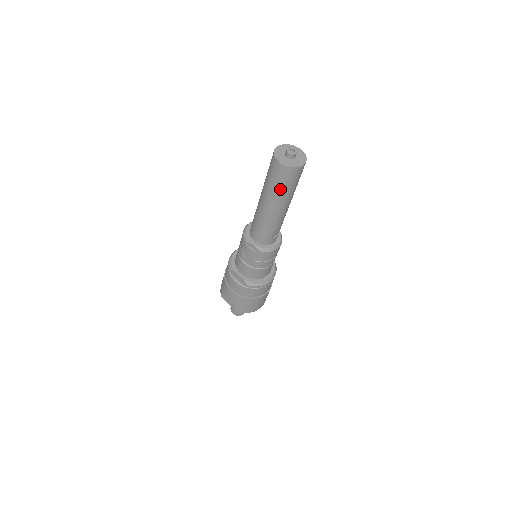
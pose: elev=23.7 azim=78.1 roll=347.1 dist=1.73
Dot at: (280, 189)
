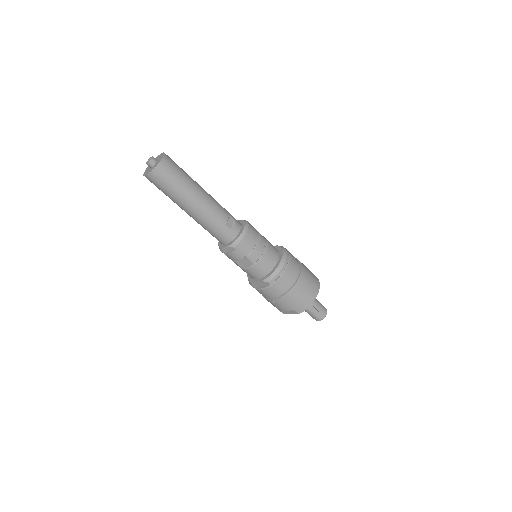
Dot at: (174, 190)
